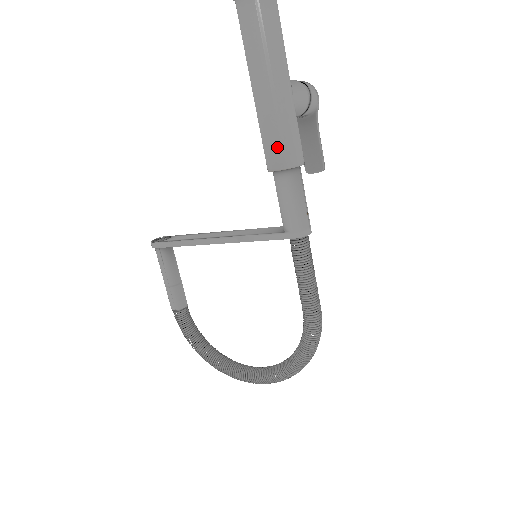
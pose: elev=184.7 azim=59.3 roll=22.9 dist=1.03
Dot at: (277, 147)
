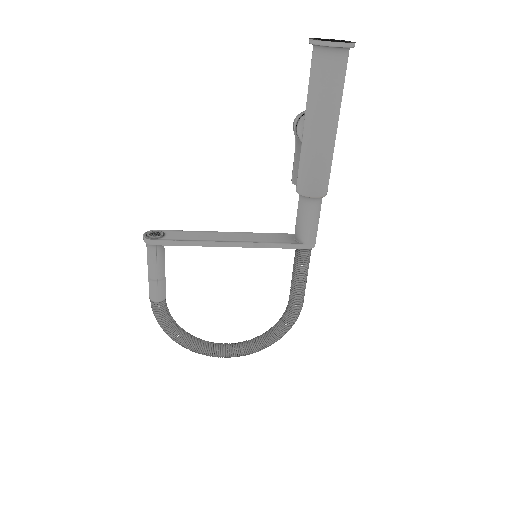
Dot at: (320, 180)
